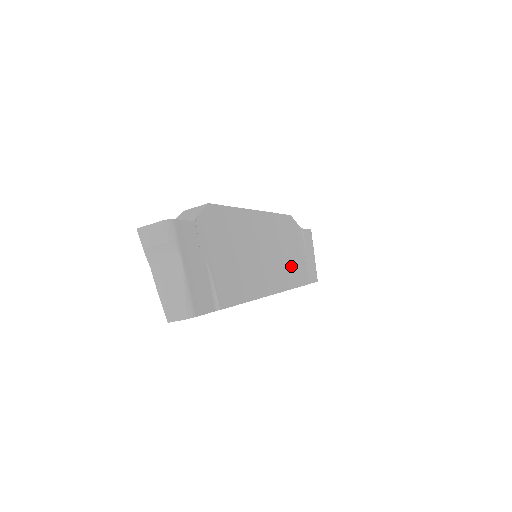
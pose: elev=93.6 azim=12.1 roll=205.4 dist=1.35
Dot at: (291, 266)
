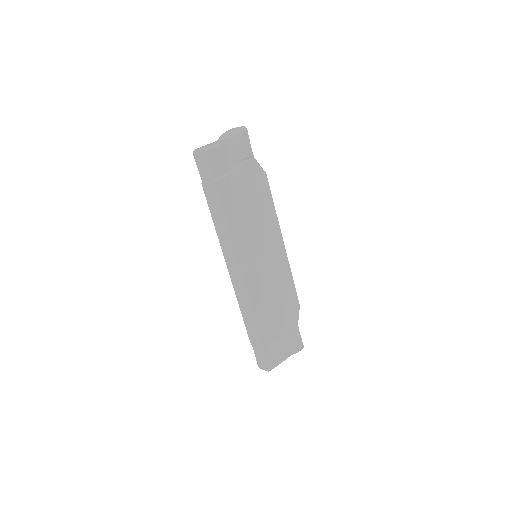
Dot at: (266, 304)
